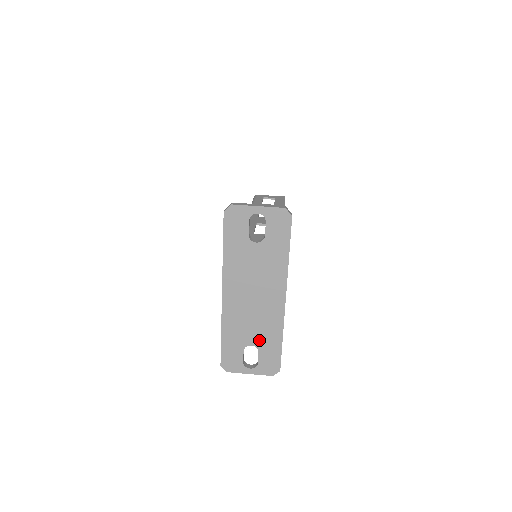
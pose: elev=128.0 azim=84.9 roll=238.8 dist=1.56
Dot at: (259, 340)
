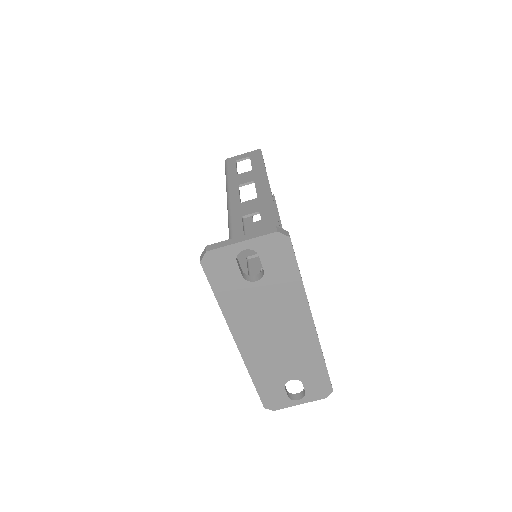
Dot at: (298, 372)
